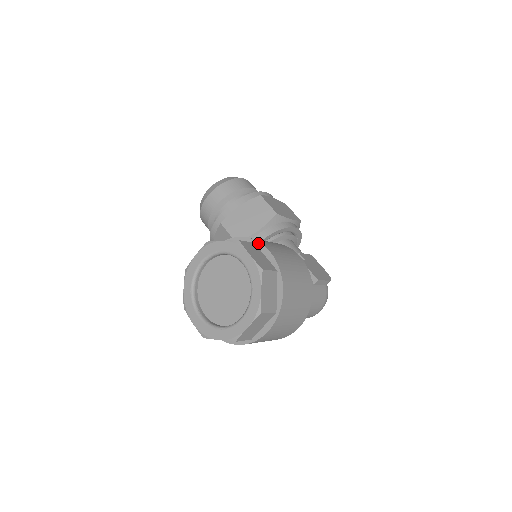
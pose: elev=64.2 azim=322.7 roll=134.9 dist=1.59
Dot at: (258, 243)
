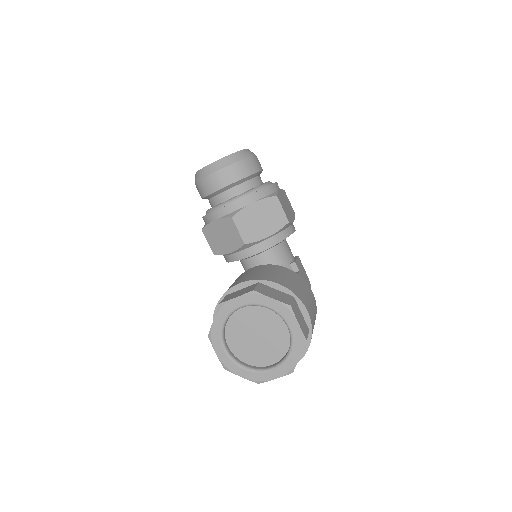
Dot at: (298, 299)
